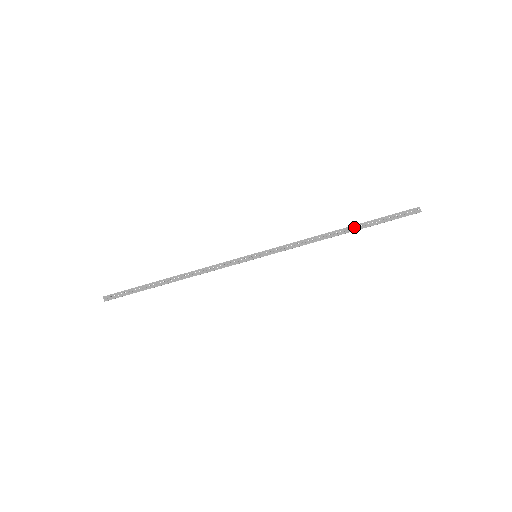
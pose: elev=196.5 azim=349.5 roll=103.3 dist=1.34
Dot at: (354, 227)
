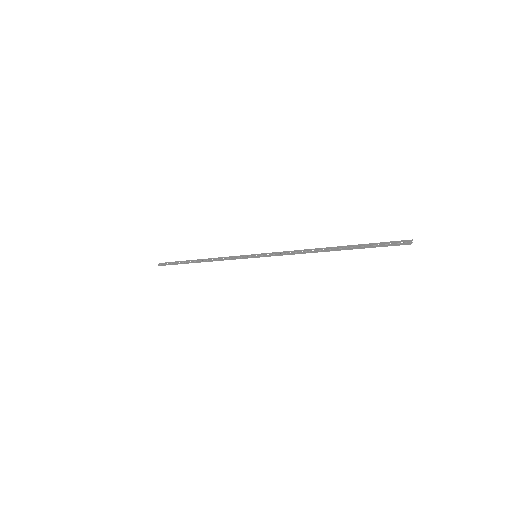
Dot at: (341, 247)
